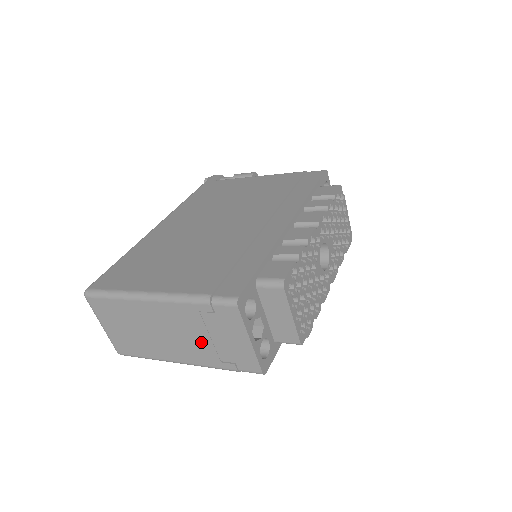
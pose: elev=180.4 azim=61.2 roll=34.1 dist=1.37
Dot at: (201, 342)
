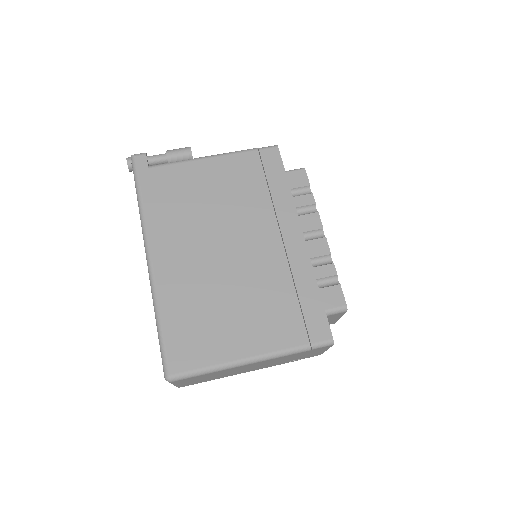
Dot at: occluded
